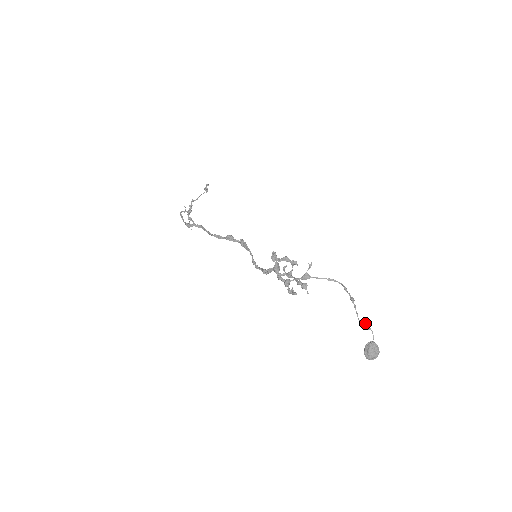
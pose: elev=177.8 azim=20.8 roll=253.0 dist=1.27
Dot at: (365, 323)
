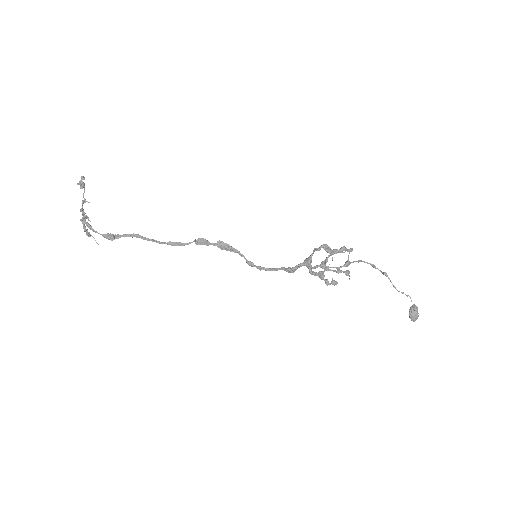
Dot at: occluded
